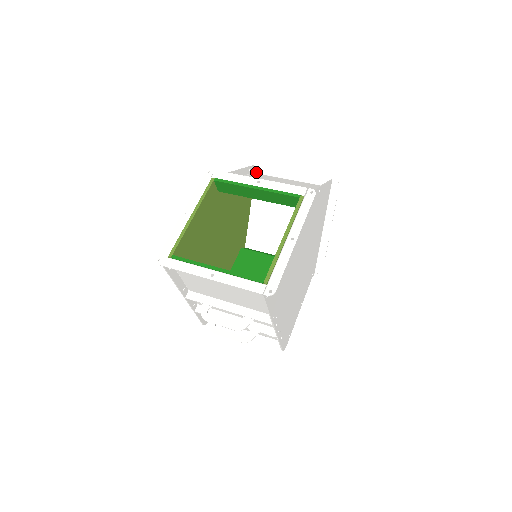
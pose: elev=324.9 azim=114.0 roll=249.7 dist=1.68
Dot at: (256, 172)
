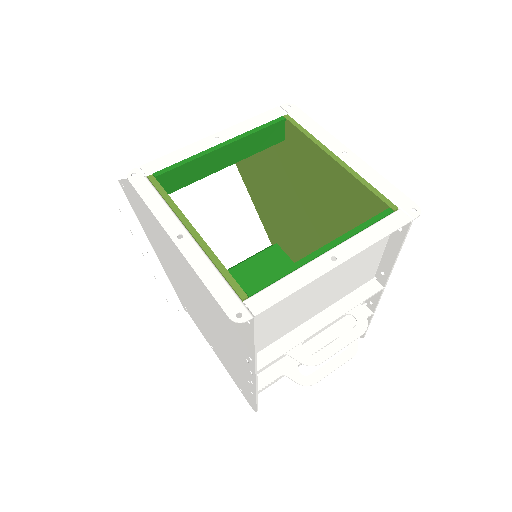
Dot at: occluded
